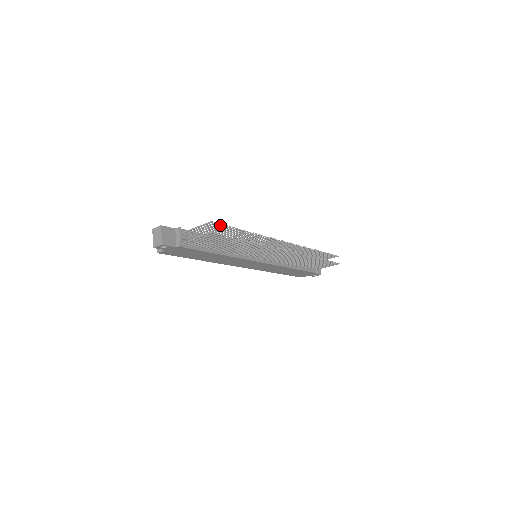
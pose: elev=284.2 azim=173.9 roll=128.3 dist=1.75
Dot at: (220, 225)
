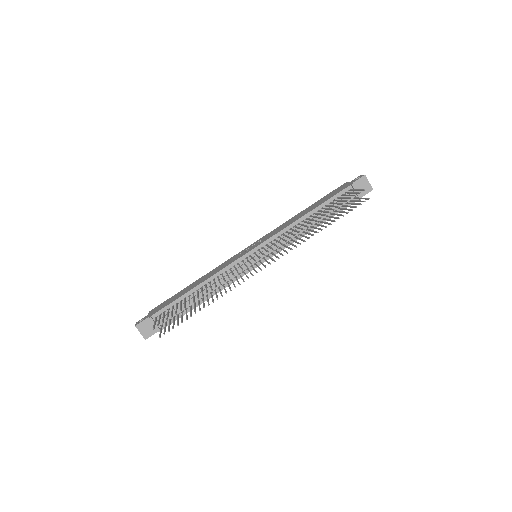
Dot at: (166, 319)
